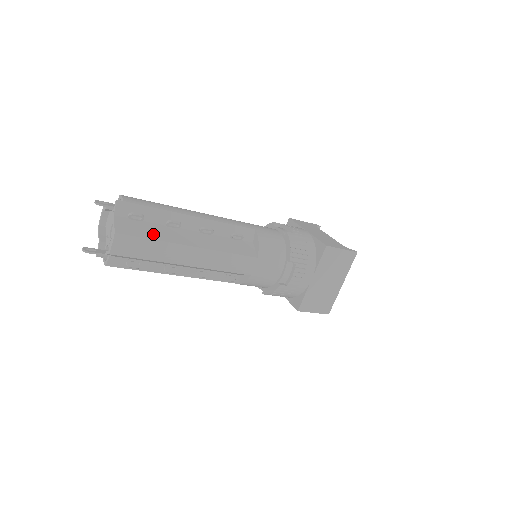
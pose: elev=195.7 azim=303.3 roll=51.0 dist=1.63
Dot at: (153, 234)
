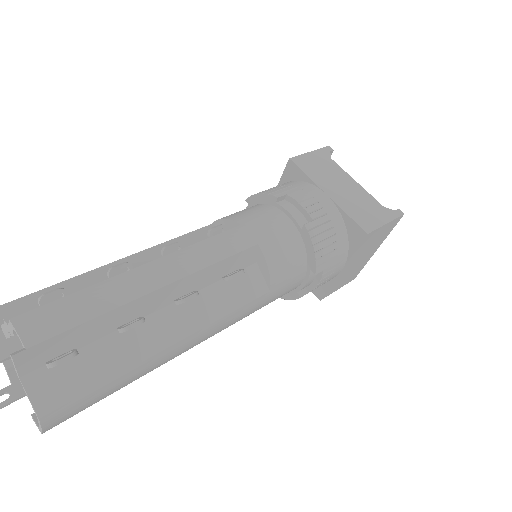
Dot at: (104, 368)
